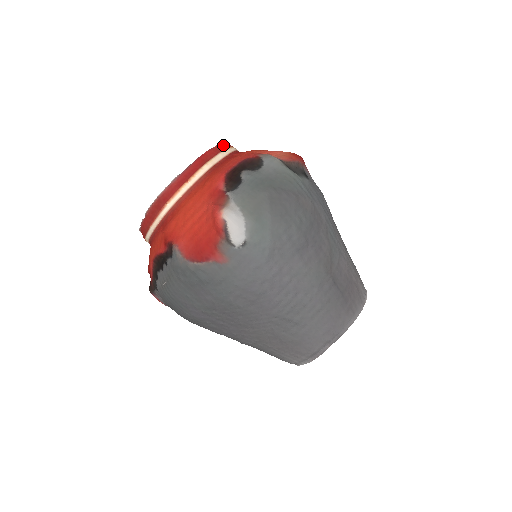
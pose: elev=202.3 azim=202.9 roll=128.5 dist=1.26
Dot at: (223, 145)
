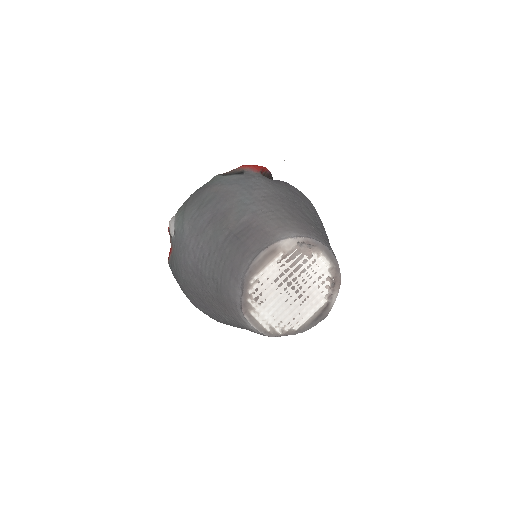
Dot at: occluded
